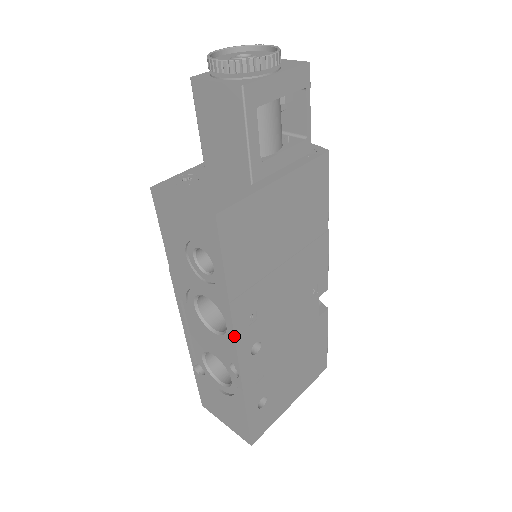
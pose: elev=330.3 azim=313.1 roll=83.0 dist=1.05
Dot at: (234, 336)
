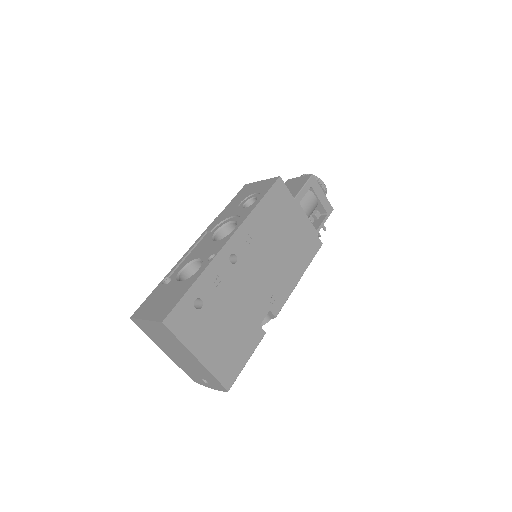
Dot at: (237, 229)
